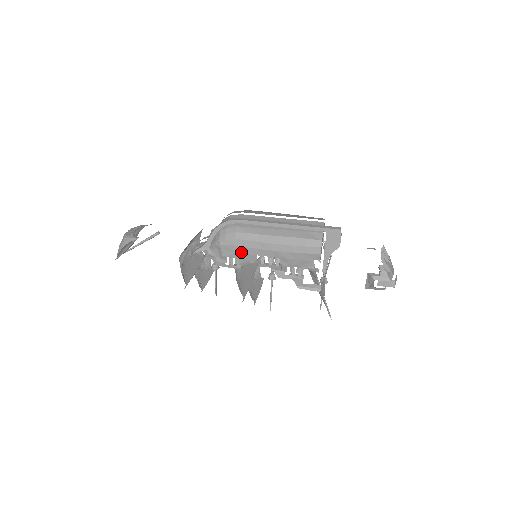
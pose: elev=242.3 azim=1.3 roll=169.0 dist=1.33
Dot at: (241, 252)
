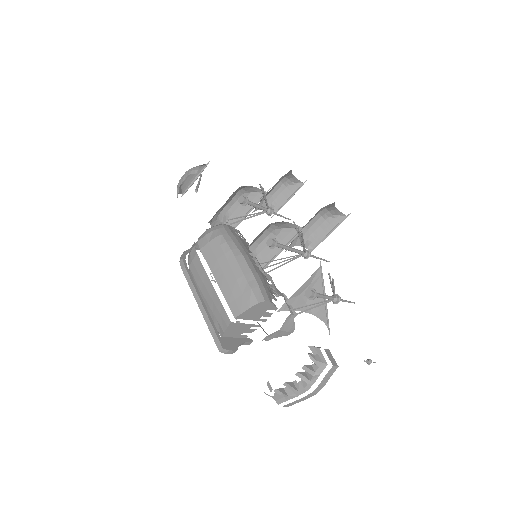
Dot at: occluded
